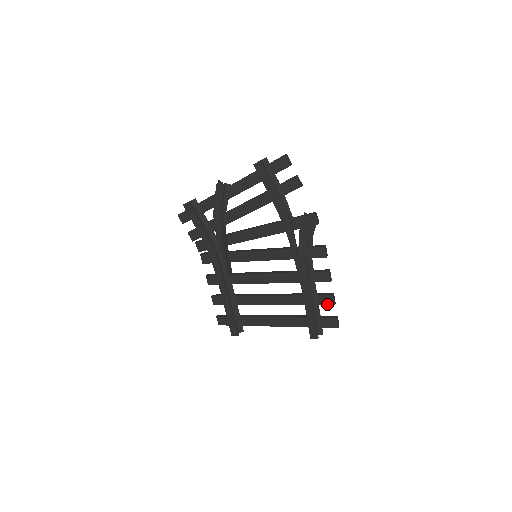
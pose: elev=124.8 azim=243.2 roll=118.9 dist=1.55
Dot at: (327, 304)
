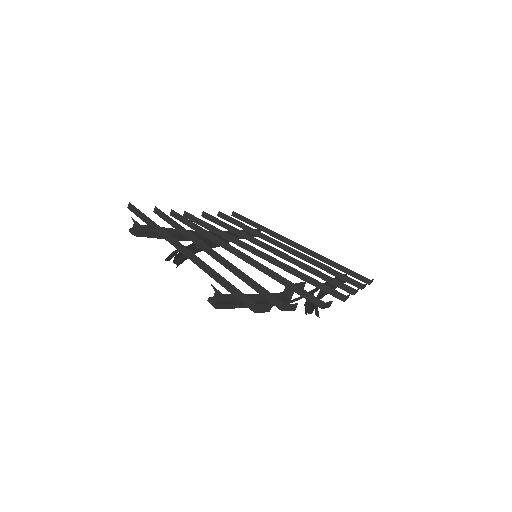
Dot at: occluded
